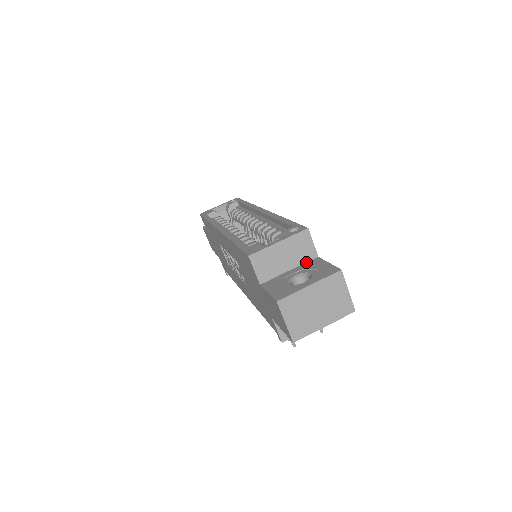
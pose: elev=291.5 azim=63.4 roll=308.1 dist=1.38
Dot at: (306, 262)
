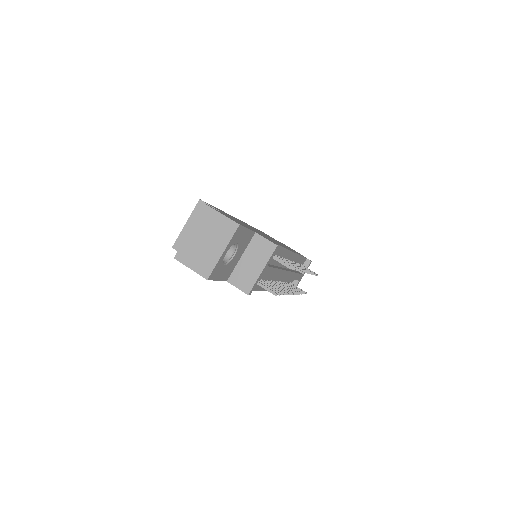
Dot at: occluded
